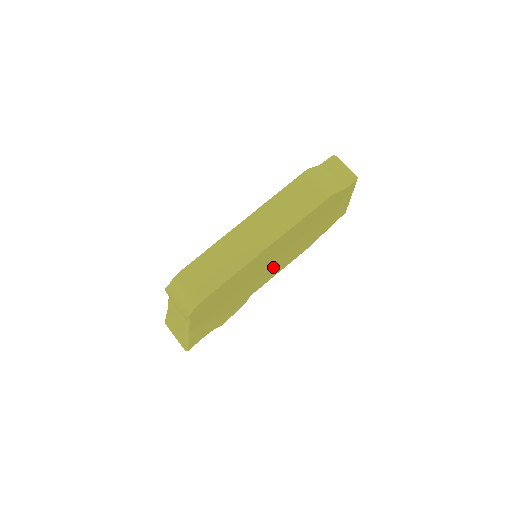
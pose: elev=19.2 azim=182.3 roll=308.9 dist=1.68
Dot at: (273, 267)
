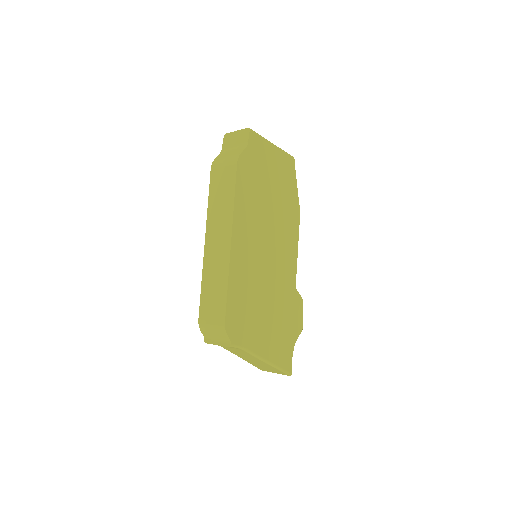
Dot at: (278, 250)
